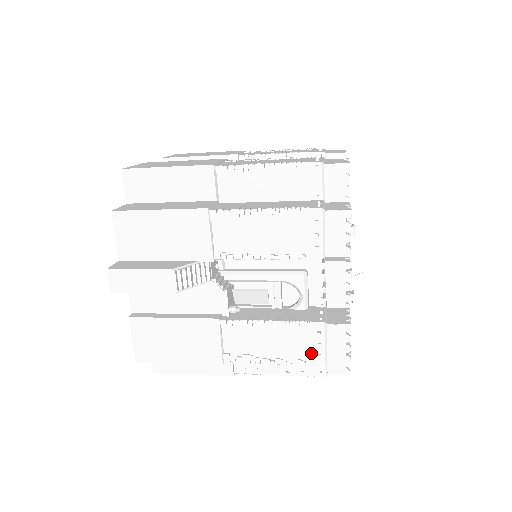
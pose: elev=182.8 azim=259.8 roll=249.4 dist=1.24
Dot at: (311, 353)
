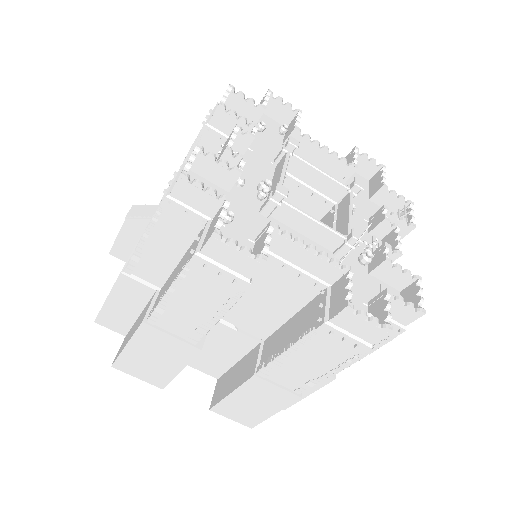
Dot at: occluded
